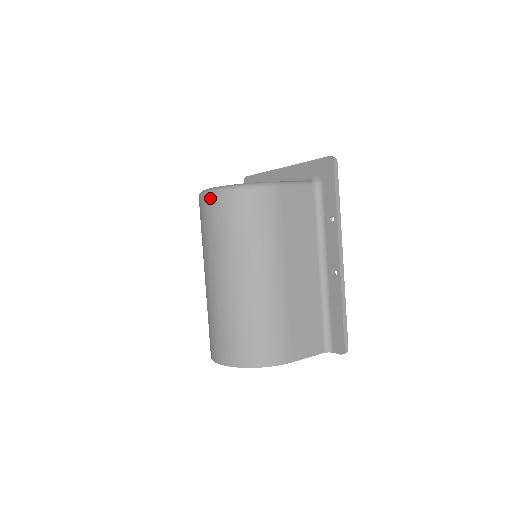
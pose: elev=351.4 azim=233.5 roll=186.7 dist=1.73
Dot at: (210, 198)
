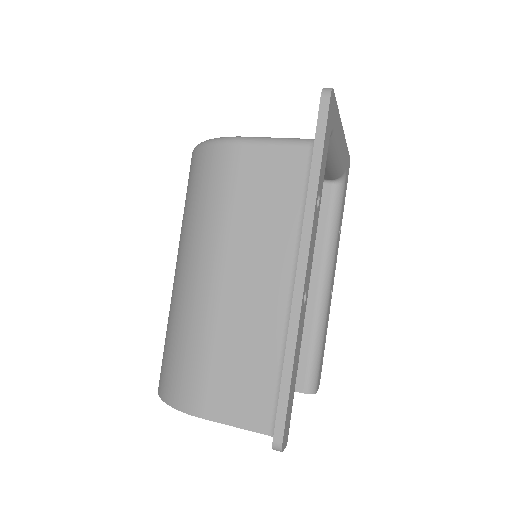
Dot at: occluded
